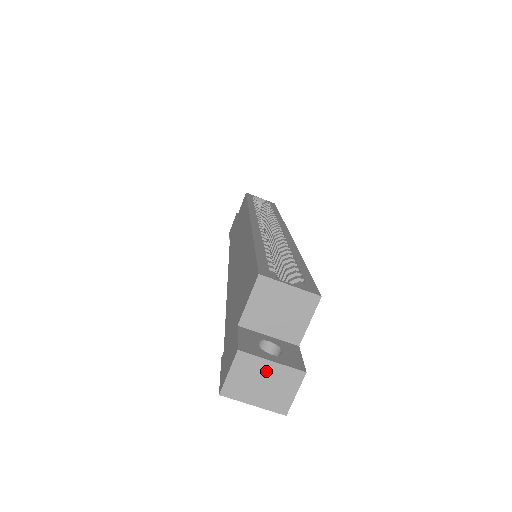
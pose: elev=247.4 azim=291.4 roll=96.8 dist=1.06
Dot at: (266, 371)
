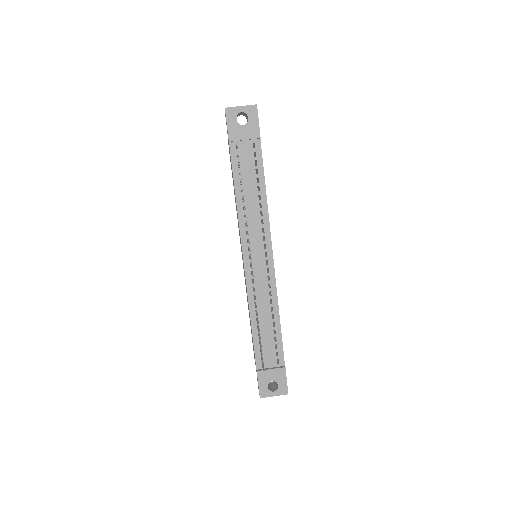
Dot at: occluded
